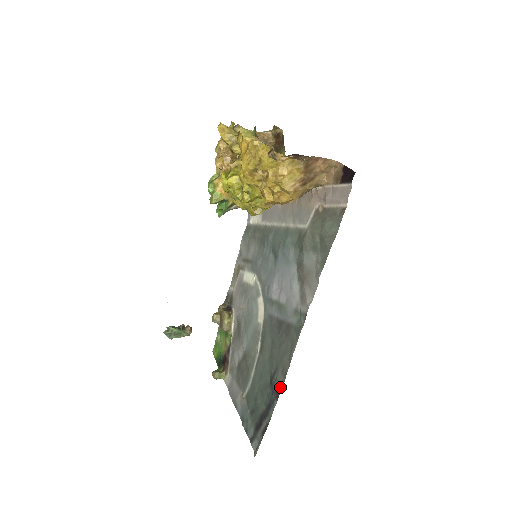
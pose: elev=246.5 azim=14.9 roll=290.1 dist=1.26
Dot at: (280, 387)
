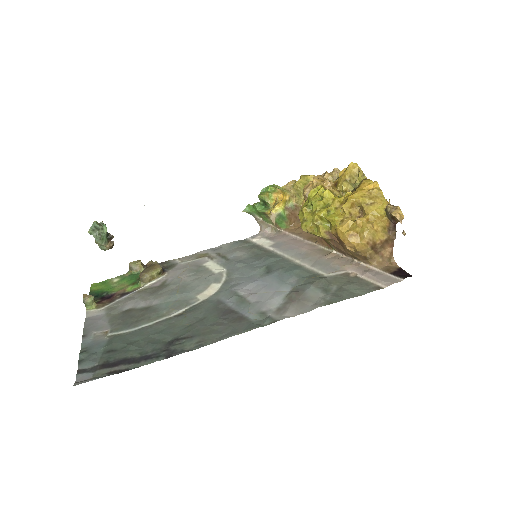
Dot at: (183, 351)
